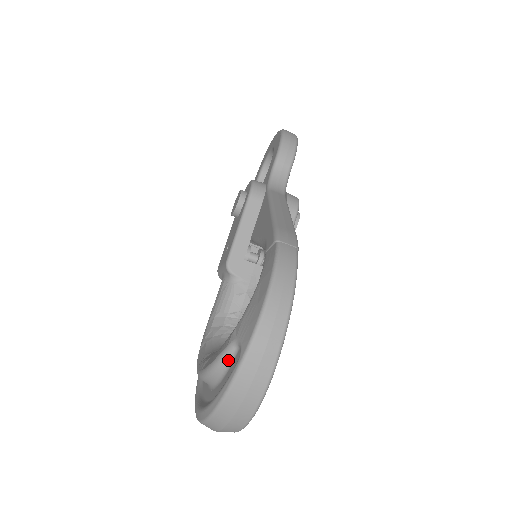
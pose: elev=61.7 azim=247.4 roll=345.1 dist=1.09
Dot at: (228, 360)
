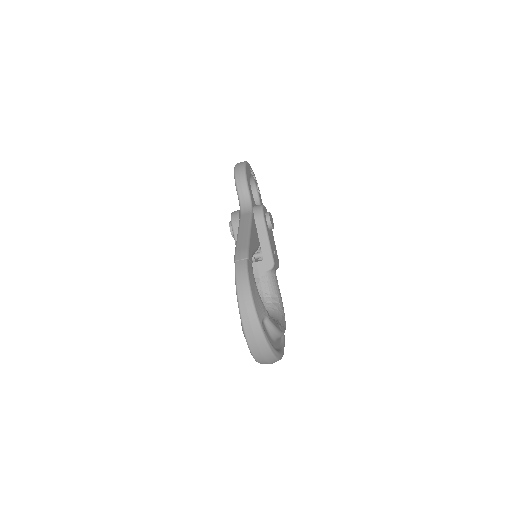
Dot at: occluded
